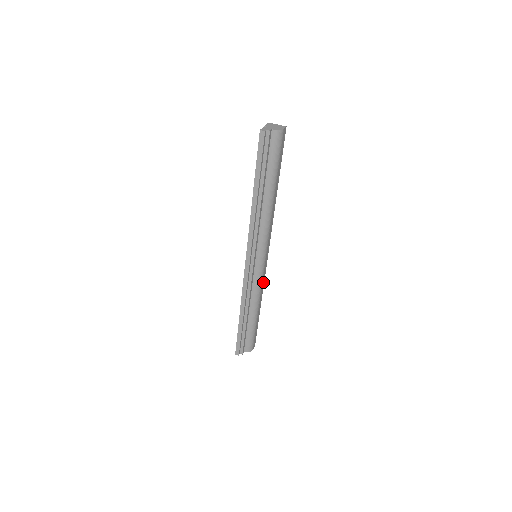
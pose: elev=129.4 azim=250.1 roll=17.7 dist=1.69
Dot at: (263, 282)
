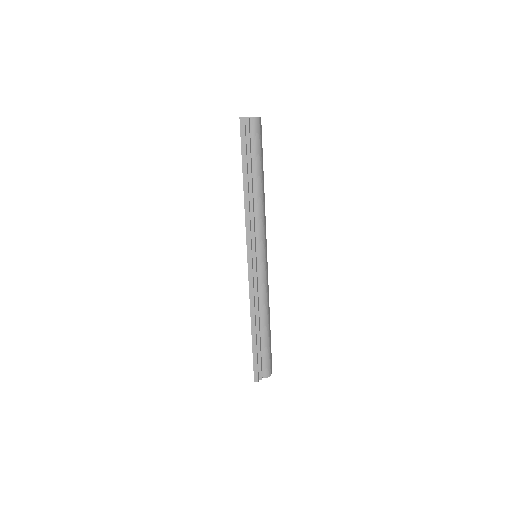
Dot at: (268, 287)
